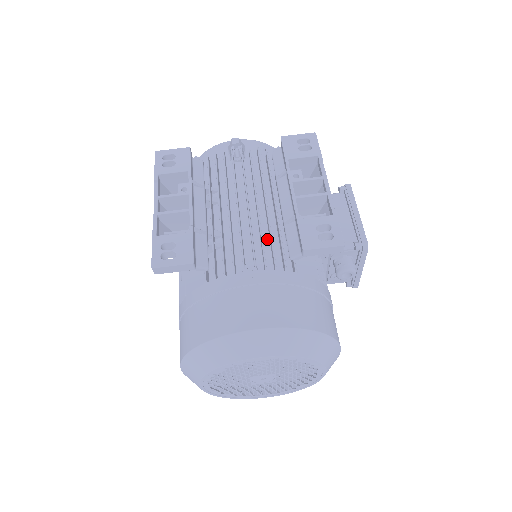
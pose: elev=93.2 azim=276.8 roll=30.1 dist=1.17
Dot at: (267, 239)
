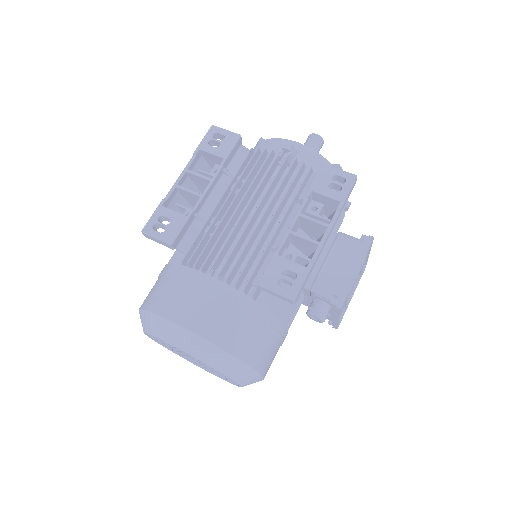
Dot at: occluded
